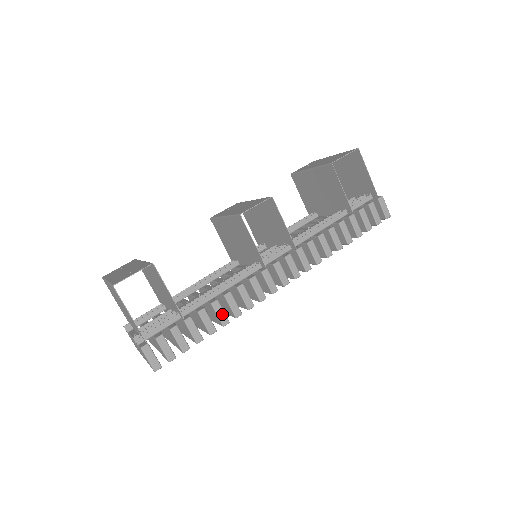
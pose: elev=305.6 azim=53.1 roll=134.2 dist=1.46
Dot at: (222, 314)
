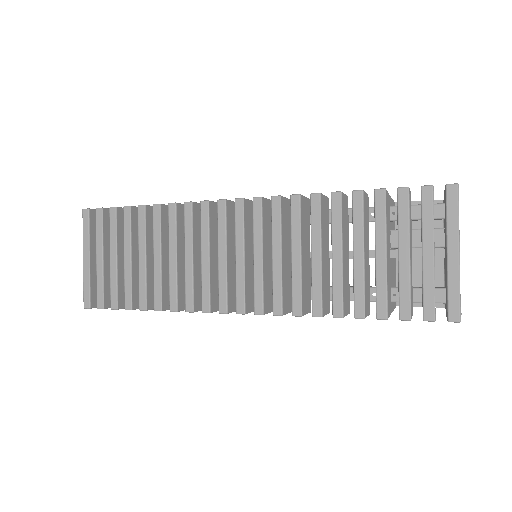
Dot at: (165, 205)
